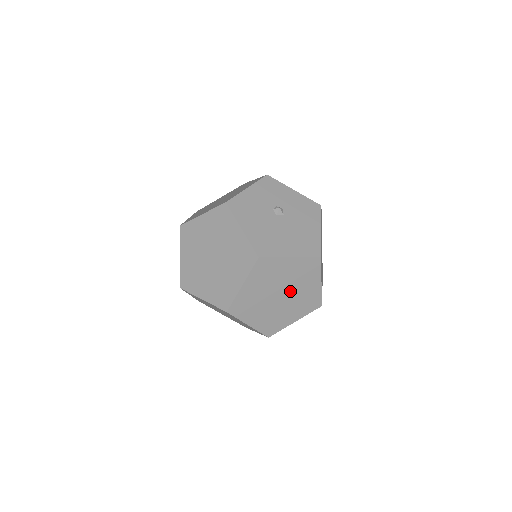
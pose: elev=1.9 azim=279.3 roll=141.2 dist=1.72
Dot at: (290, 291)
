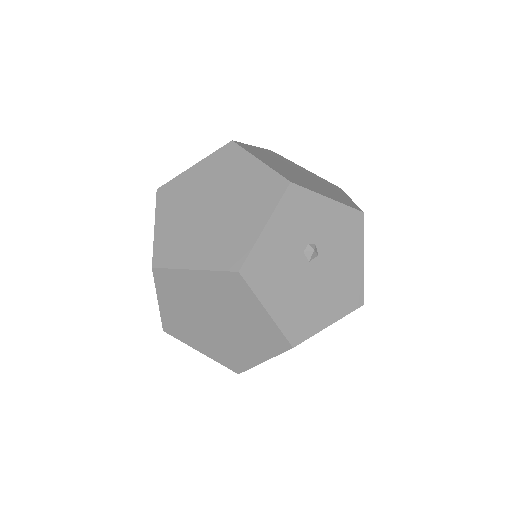
Dot at: occluded
